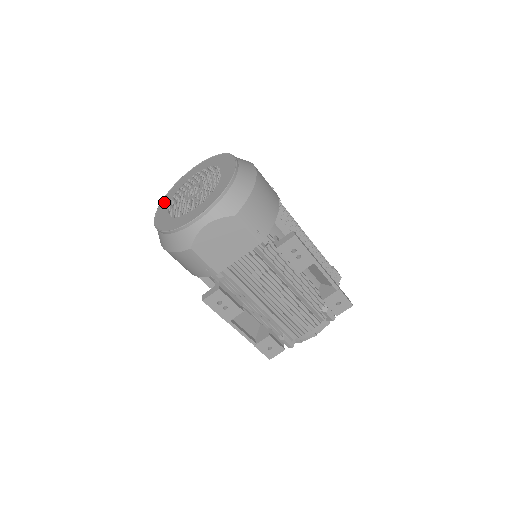
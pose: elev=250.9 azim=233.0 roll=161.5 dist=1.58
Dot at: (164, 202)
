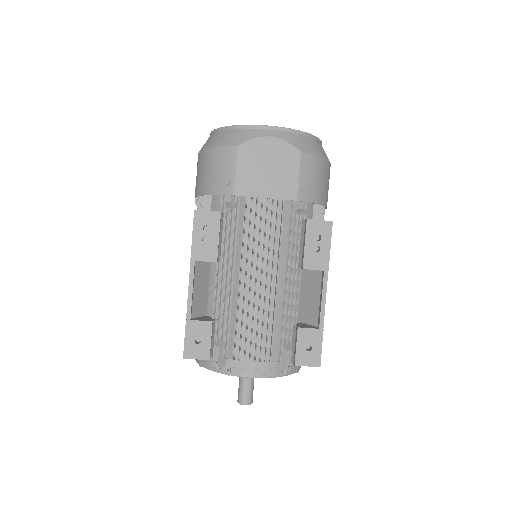
Dot at: occluded
